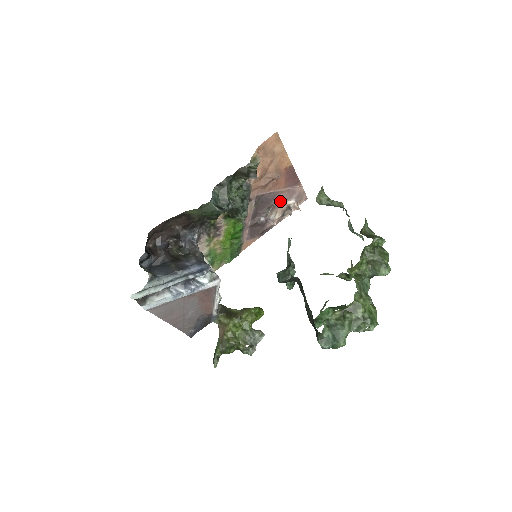
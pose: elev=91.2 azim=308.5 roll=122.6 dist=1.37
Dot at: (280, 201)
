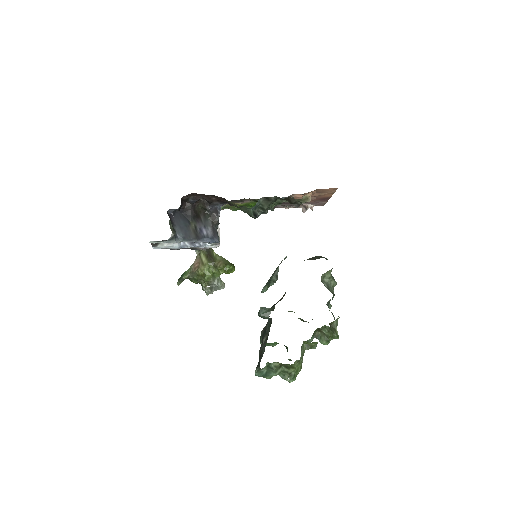
Dot at: (303, 204)
